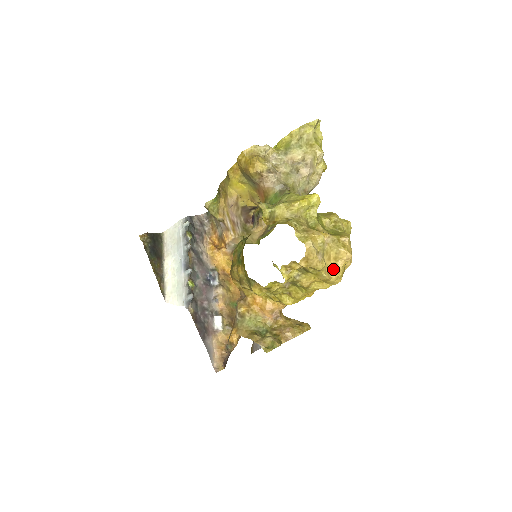
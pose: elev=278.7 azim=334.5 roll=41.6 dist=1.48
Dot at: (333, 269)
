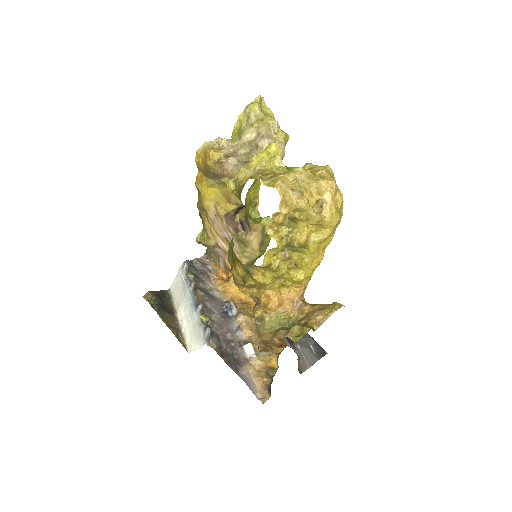
Dot at: (323, 207)
